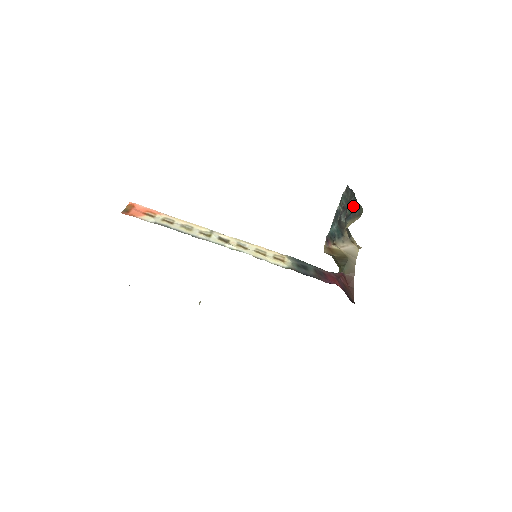
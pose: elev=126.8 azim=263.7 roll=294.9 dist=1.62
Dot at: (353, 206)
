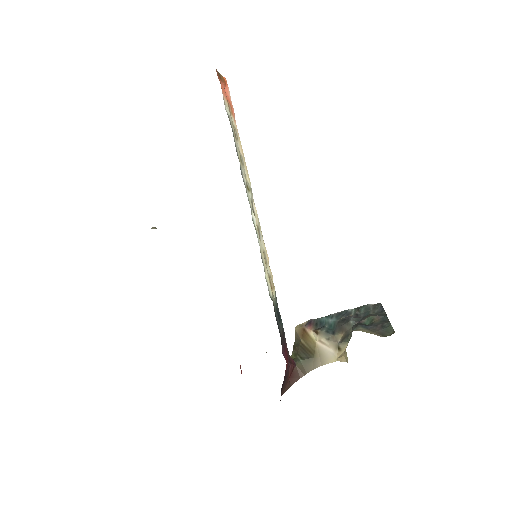
Dot at: (380, 322)
